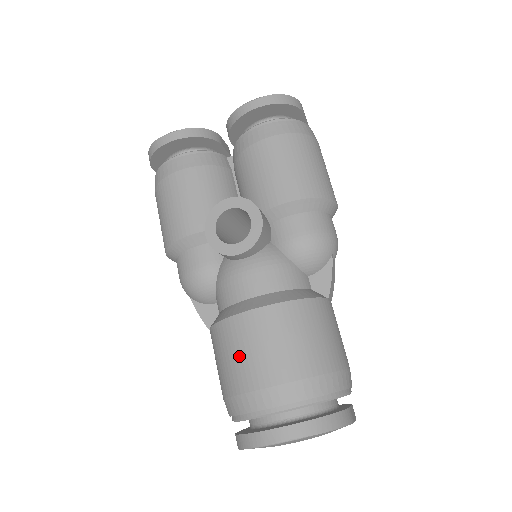
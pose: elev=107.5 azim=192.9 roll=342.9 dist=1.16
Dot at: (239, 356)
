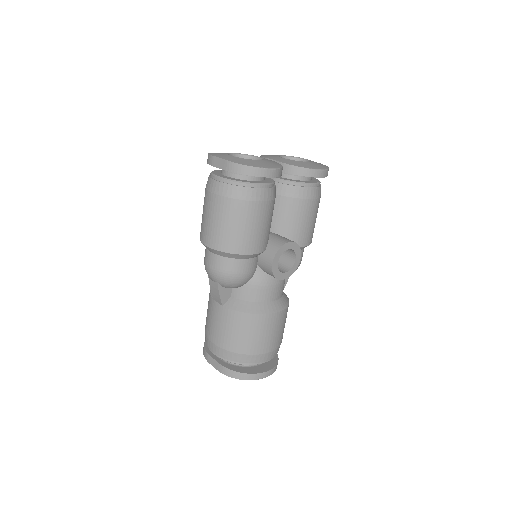
Dot at: (261, 336)
